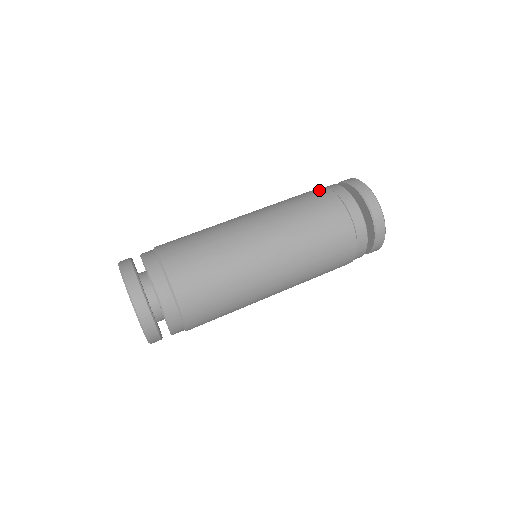
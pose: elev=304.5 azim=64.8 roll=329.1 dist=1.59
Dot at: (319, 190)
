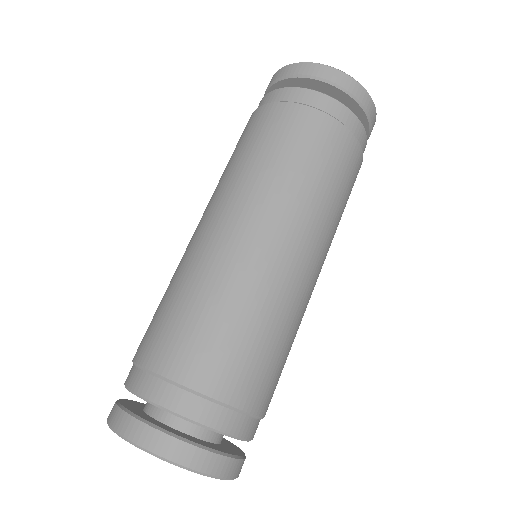
Dot at: (297, 116)
